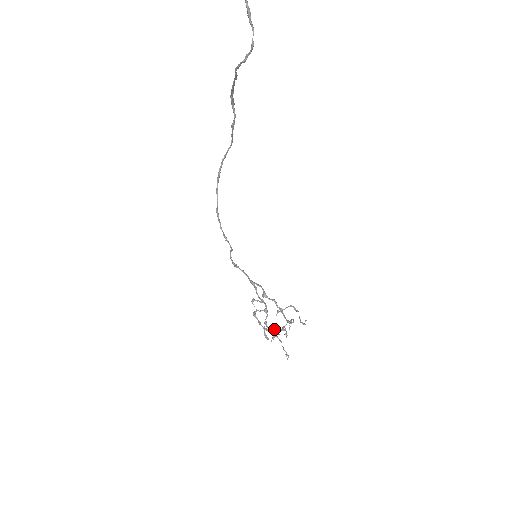
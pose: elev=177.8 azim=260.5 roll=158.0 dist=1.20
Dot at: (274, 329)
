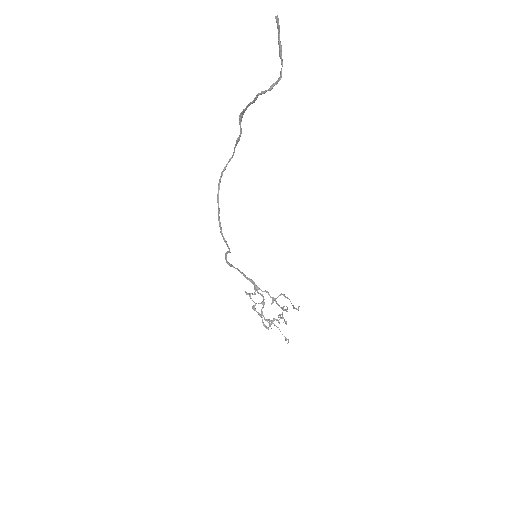
Dot at: (275, 319)
